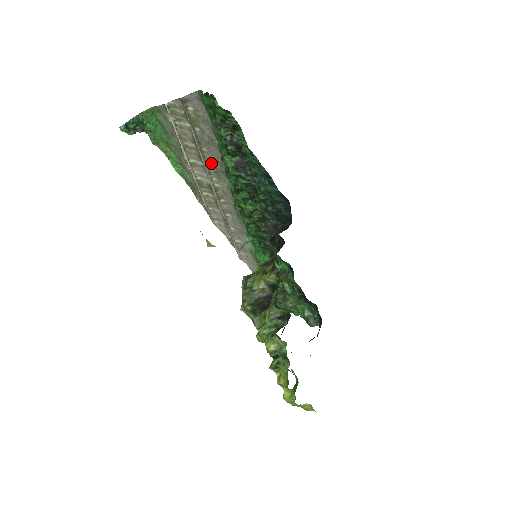
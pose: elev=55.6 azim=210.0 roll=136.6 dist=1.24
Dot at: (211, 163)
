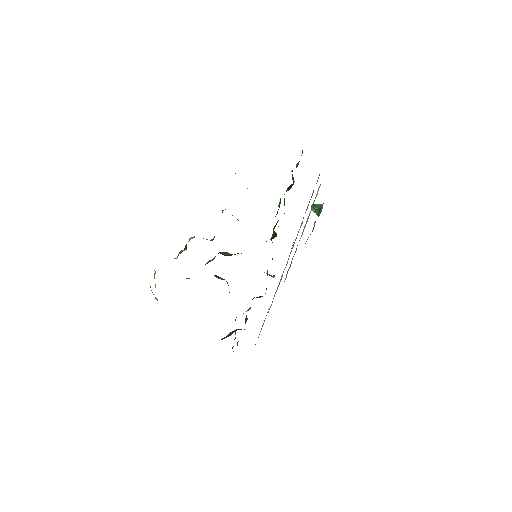
Dot at: occluded
